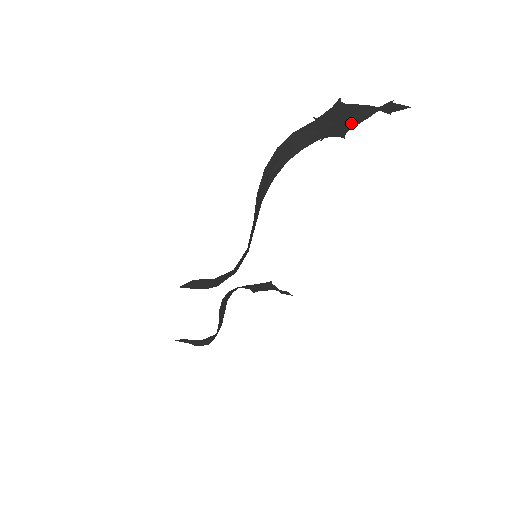
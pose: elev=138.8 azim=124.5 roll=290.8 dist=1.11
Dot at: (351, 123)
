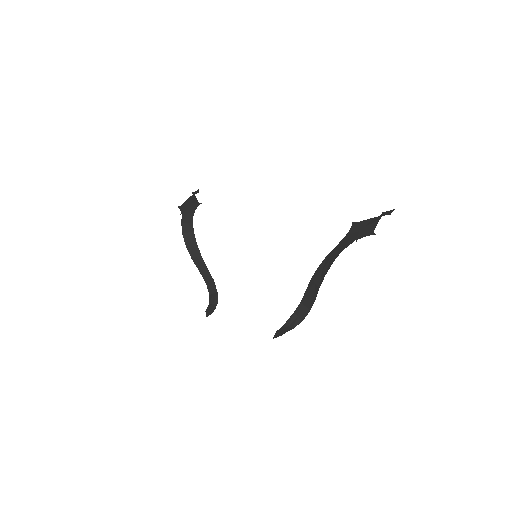
Dot at: (364, 223)
